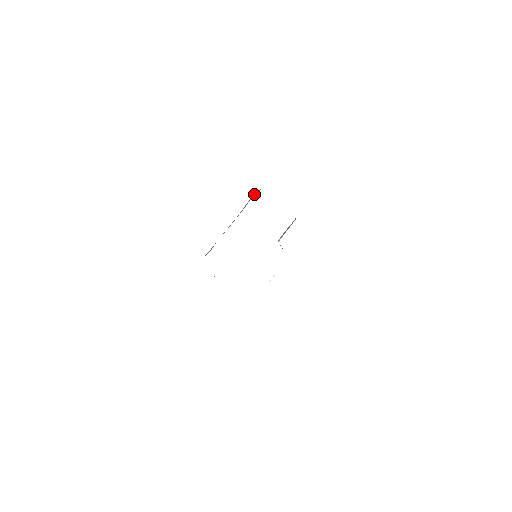
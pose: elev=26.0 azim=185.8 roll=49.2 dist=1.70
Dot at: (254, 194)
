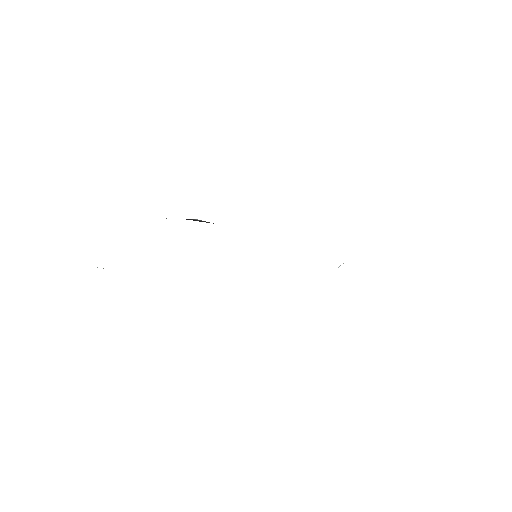
Dot at: occluded
